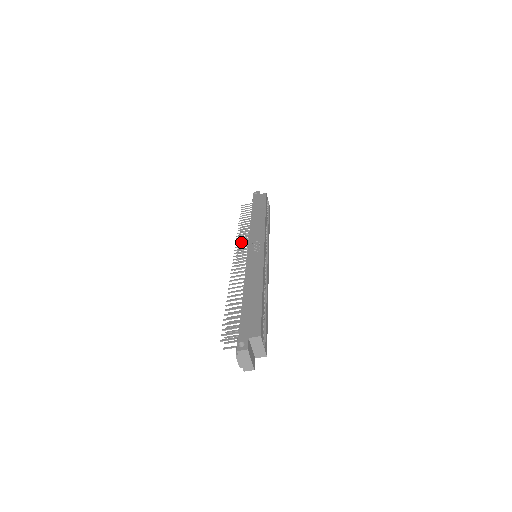
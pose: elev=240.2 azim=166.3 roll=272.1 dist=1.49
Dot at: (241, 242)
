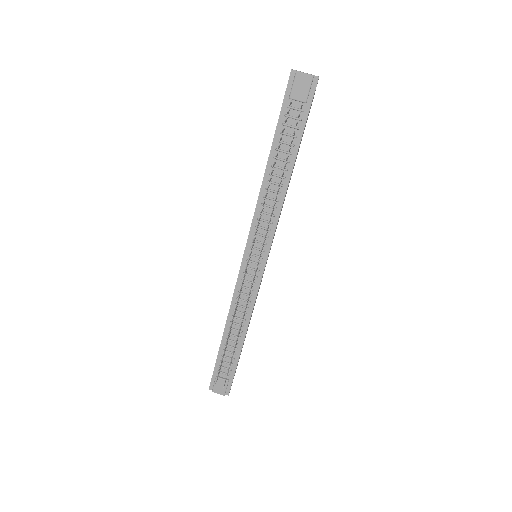
Dot at: (244, 311)
